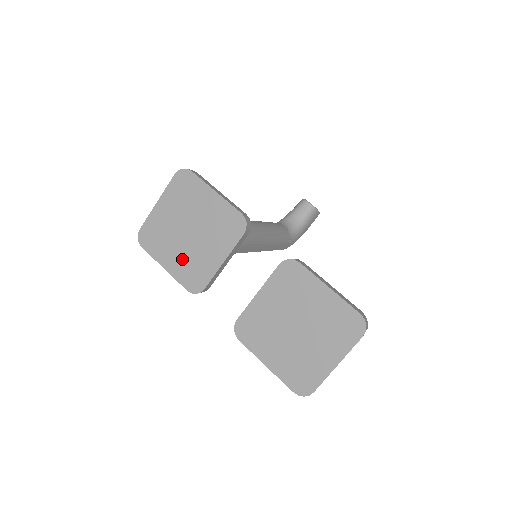
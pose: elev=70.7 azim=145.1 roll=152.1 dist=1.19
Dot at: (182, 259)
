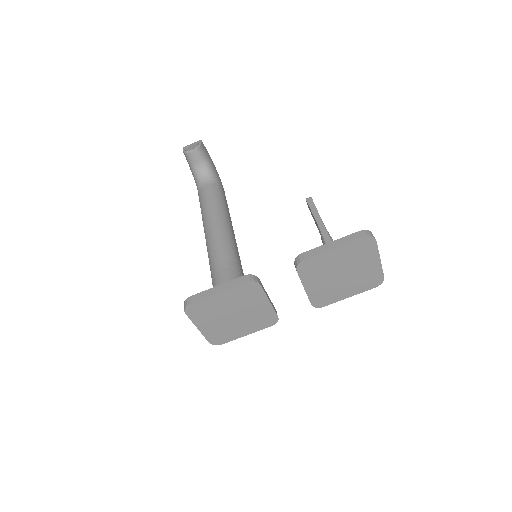
Dot at: (249, 324)
